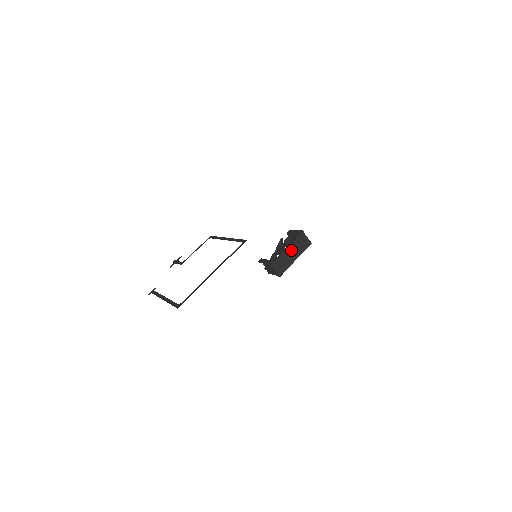
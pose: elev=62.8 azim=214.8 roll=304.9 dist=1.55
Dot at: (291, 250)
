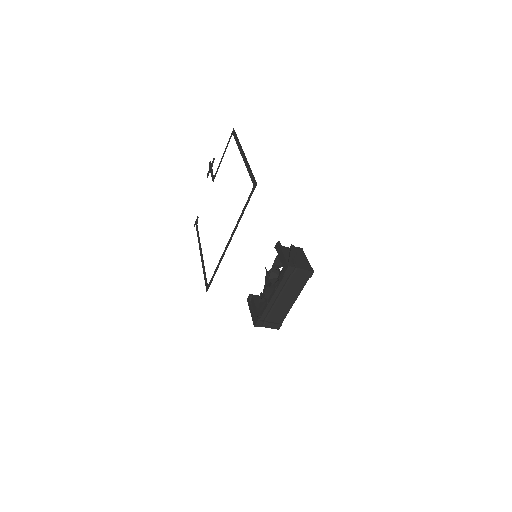
Dot at: (280, 295)
